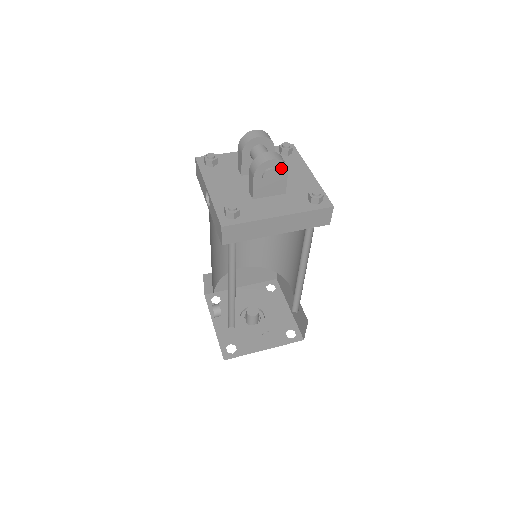
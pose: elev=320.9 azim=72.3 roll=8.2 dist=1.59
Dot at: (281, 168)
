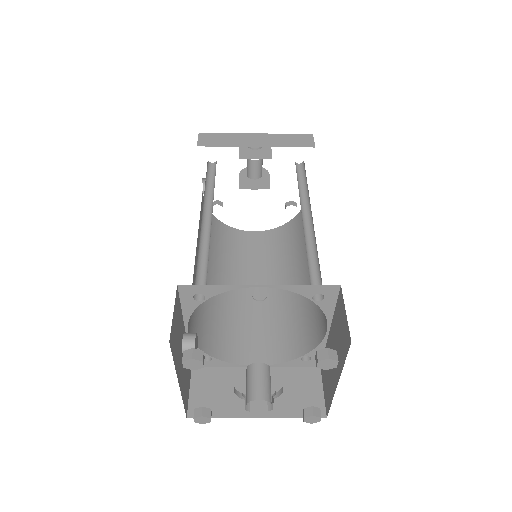
Dot at: occluded
